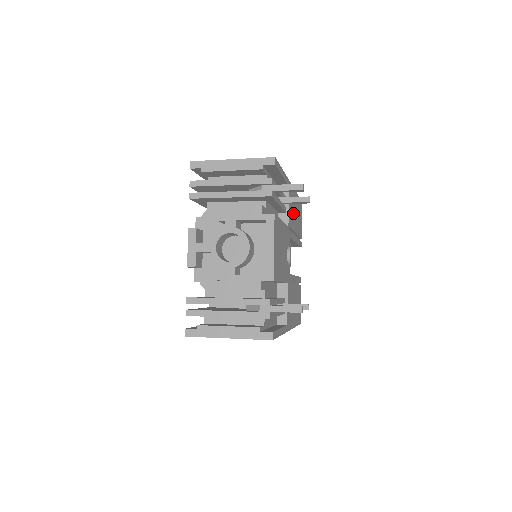
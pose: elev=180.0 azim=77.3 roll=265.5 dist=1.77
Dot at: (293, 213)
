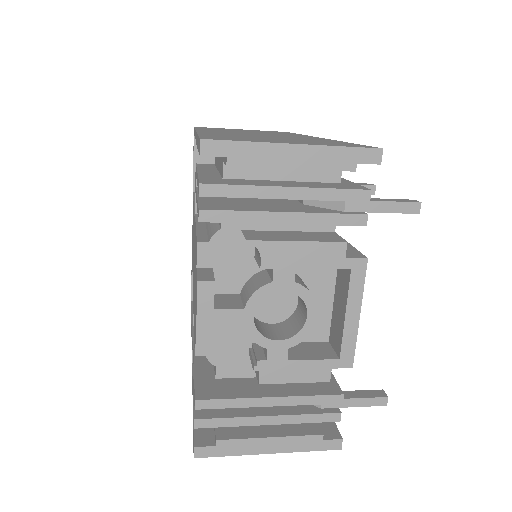
Dot at: occluded
